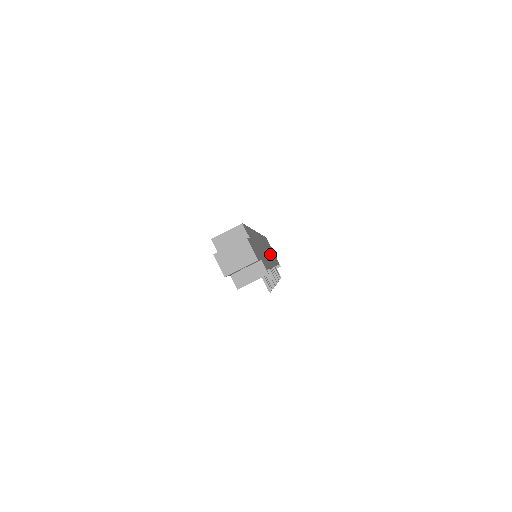
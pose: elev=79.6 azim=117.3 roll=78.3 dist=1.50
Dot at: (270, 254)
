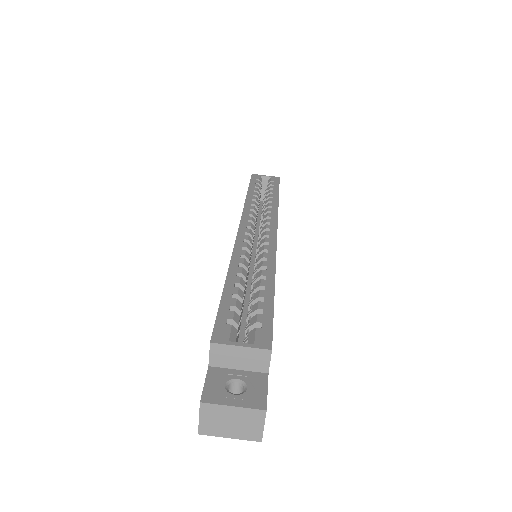
Dot at: occluded
